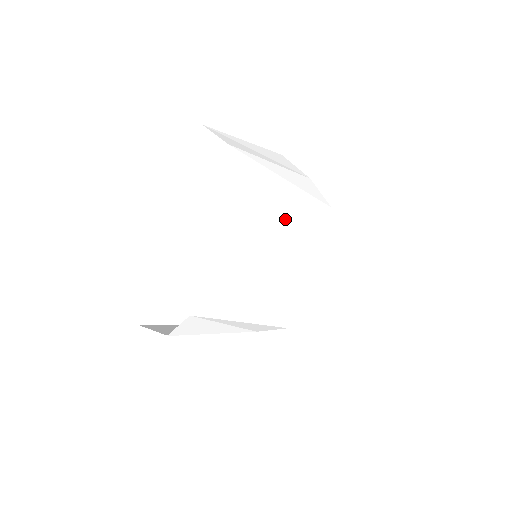
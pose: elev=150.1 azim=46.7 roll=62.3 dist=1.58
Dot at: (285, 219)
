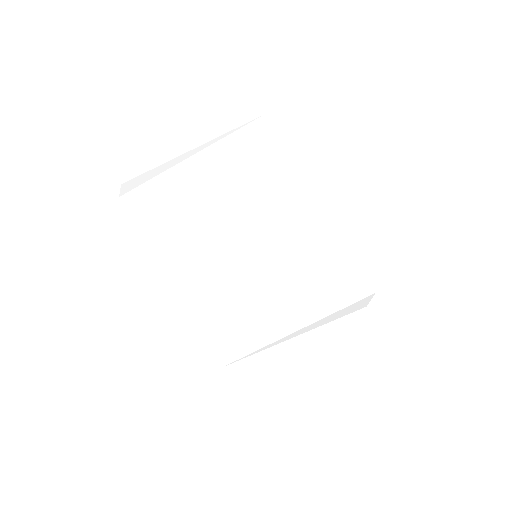
Dot at: (223, 211)
